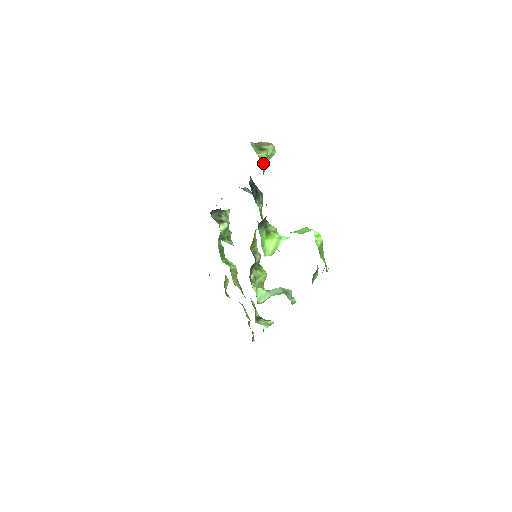
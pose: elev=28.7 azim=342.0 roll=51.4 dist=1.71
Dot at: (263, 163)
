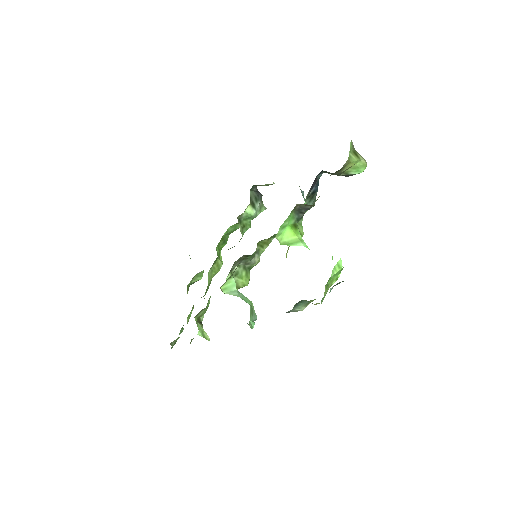
Dot at: (349, 161)
